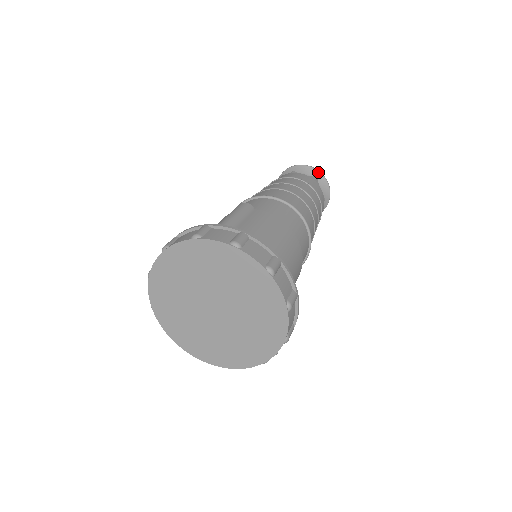
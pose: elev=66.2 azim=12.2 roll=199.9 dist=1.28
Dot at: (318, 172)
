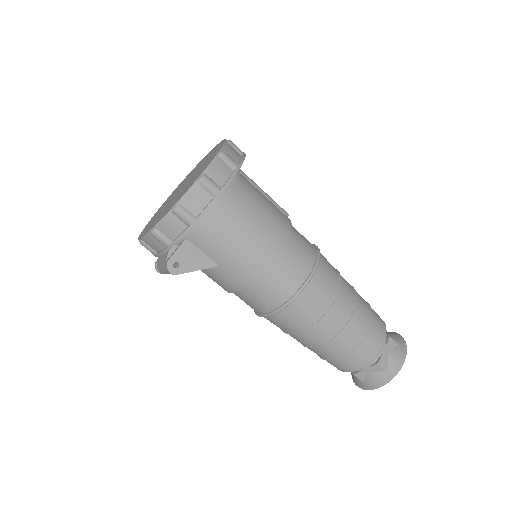
Dot at: (404, 344)
